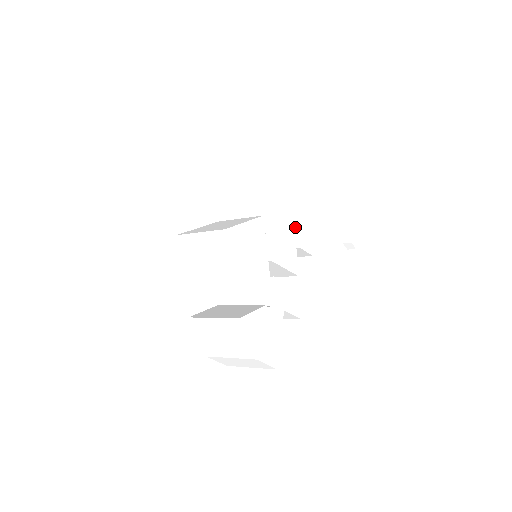
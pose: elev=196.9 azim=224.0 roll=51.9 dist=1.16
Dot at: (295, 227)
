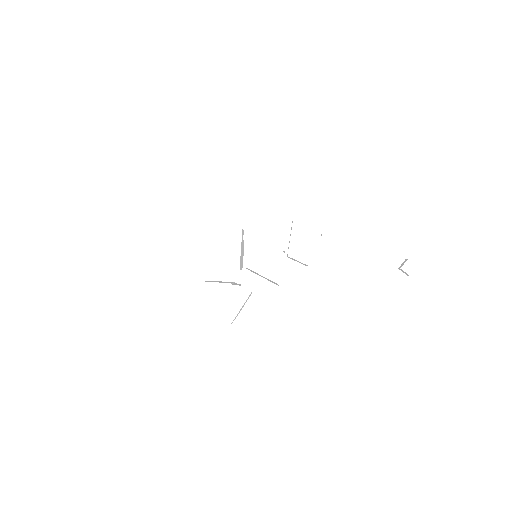
Dot at: occluded
